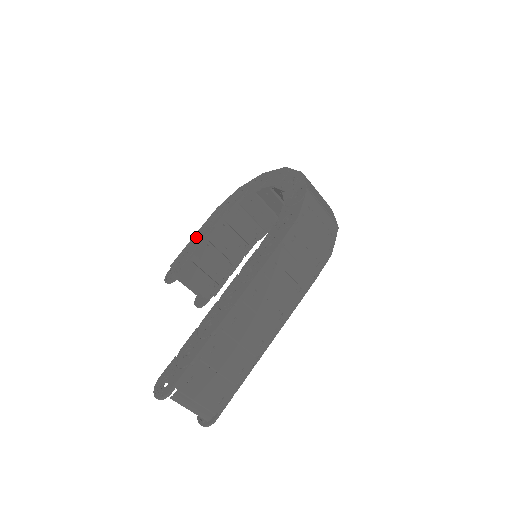
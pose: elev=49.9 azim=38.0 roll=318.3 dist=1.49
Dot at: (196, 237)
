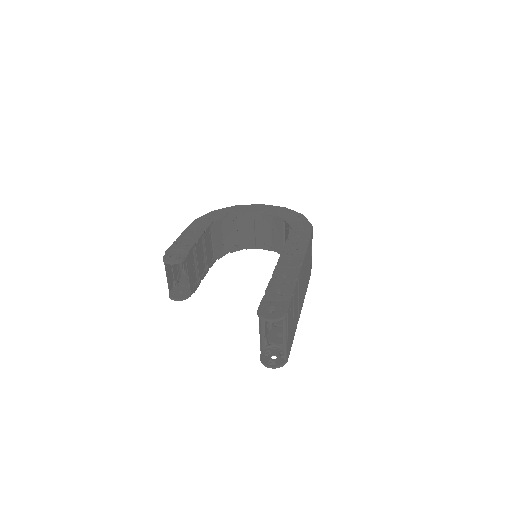
Dot at: (186, 235)
